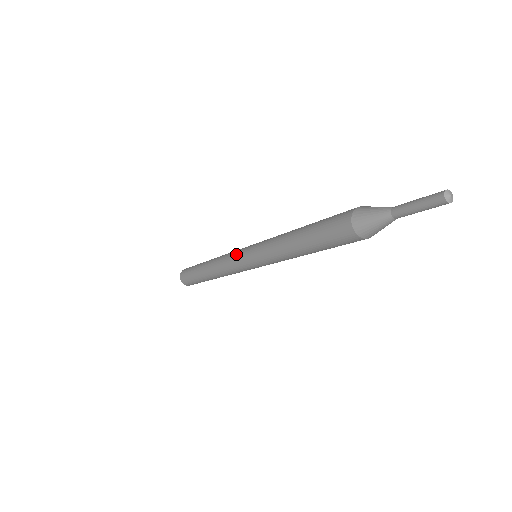
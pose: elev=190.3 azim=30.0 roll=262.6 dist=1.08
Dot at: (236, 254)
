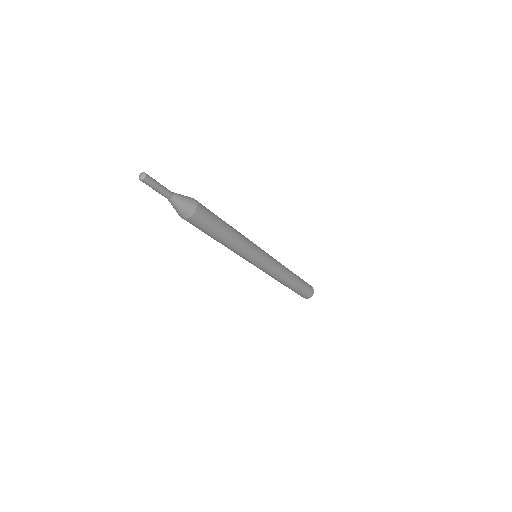
Dot at: occluded
